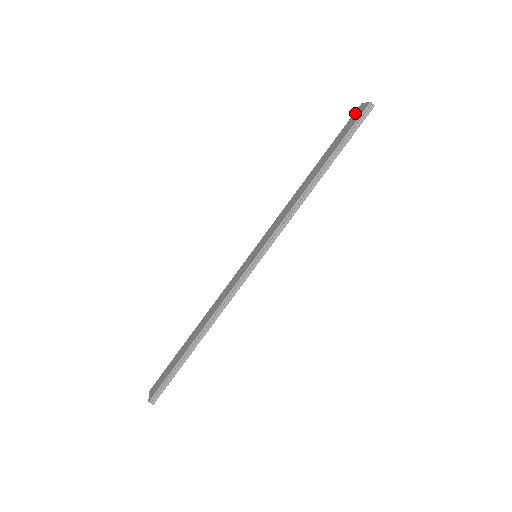
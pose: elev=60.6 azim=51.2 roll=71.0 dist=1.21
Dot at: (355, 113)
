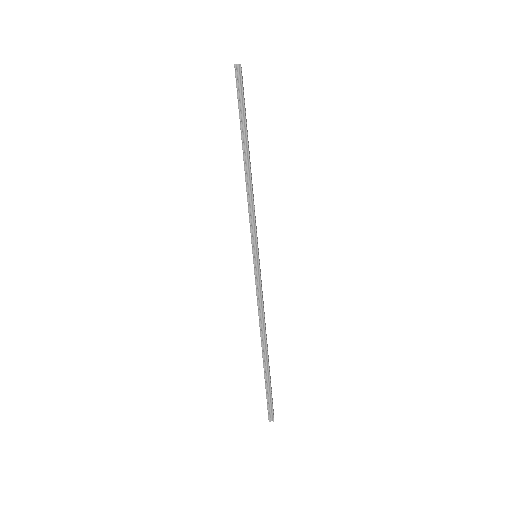
Dot at: occluded
